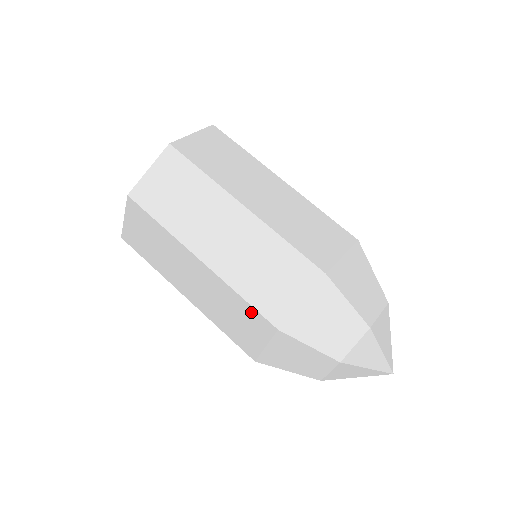
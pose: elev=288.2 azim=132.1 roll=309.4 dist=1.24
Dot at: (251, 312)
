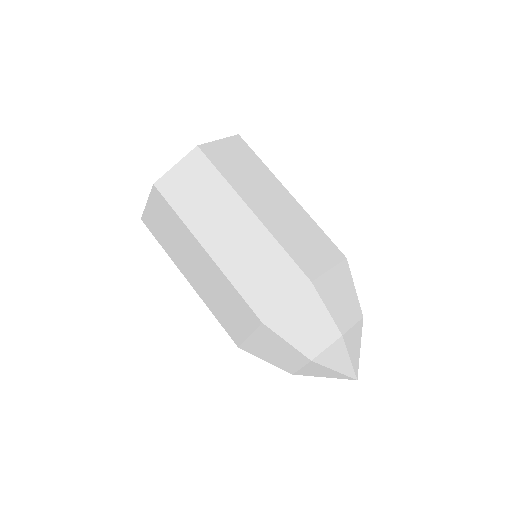
Dot at: (242, 304)
